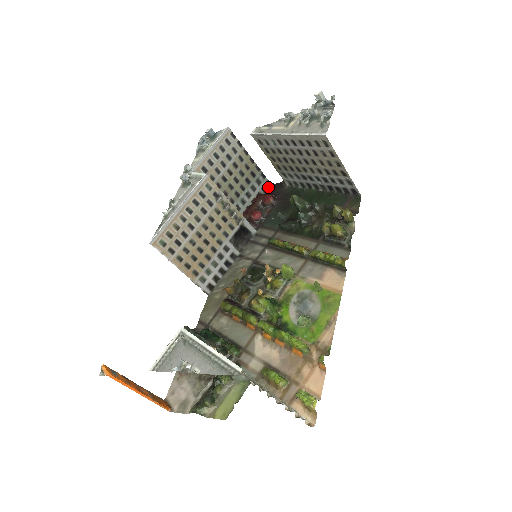
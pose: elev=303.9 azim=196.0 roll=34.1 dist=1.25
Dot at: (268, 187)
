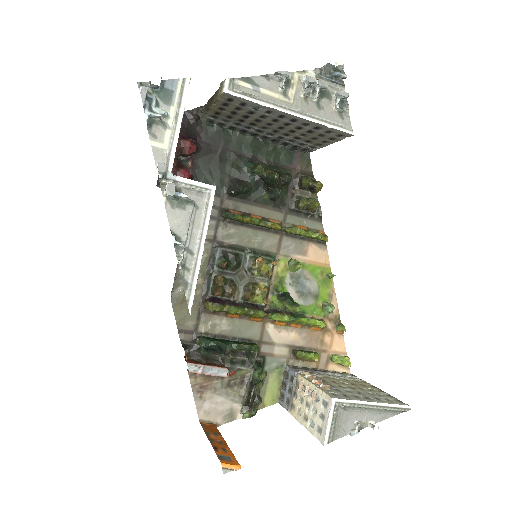
Dot at: occluded
